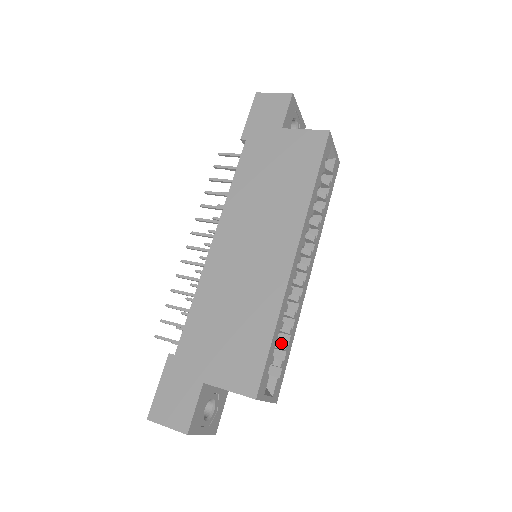
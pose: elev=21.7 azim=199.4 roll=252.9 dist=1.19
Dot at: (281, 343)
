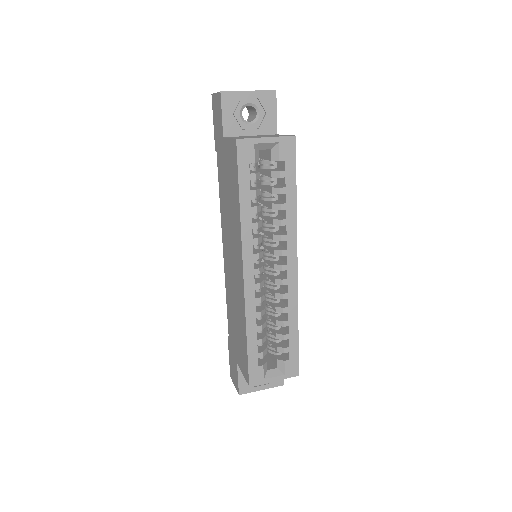
Dot at: (279, 335)
